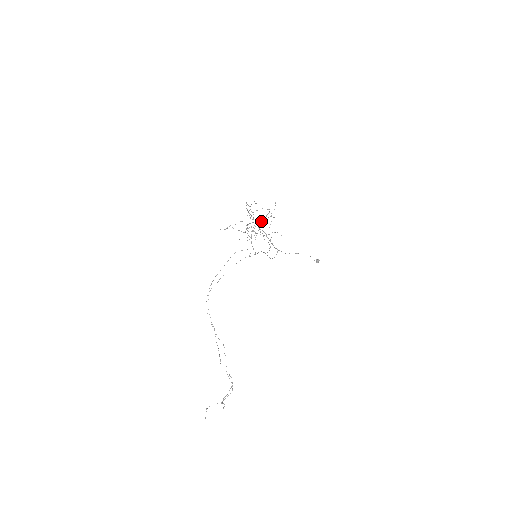
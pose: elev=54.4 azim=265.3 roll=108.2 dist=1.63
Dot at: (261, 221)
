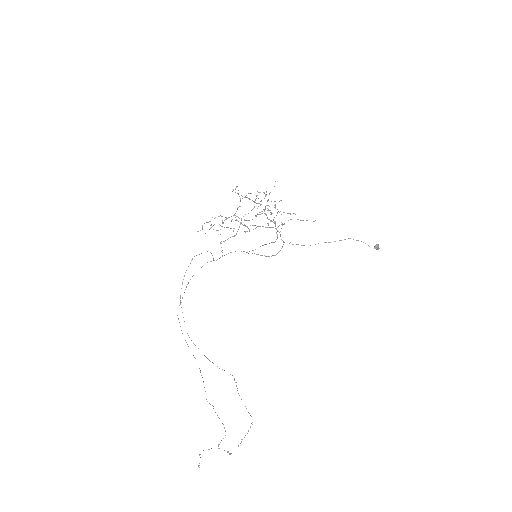
Dot at: occluded
